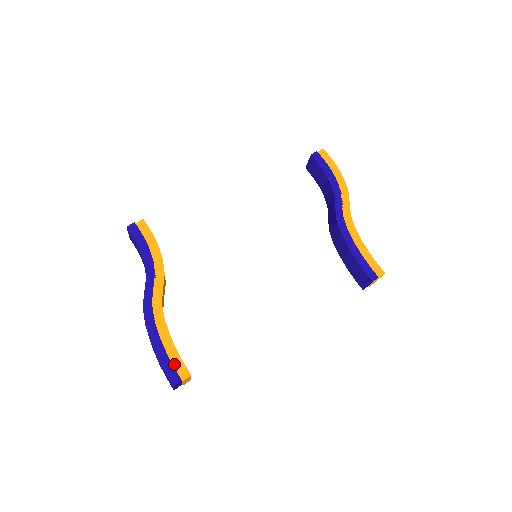
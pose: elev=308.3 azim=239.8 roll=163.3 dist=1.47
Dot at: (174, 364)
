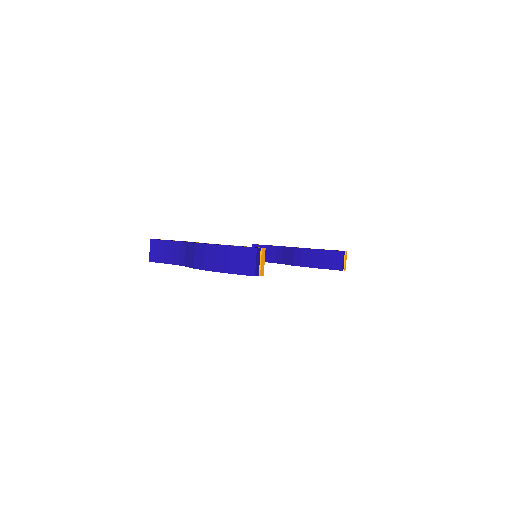
Dot at: occluded
